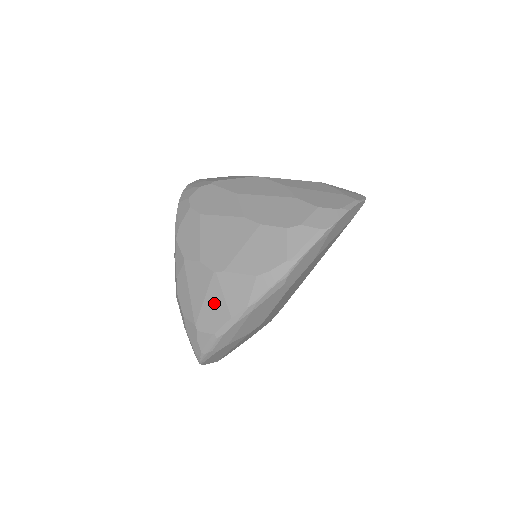
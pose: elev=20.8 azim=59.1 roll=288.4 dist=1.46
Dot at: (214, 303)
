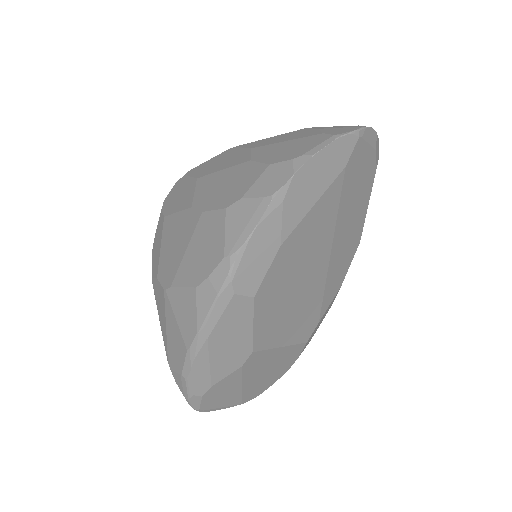
Dot at: (172, 332)
